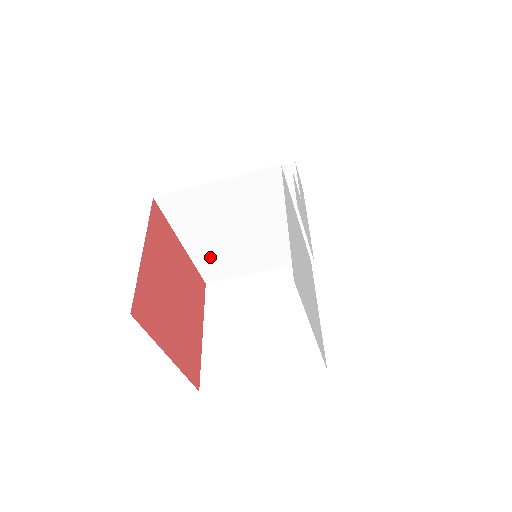
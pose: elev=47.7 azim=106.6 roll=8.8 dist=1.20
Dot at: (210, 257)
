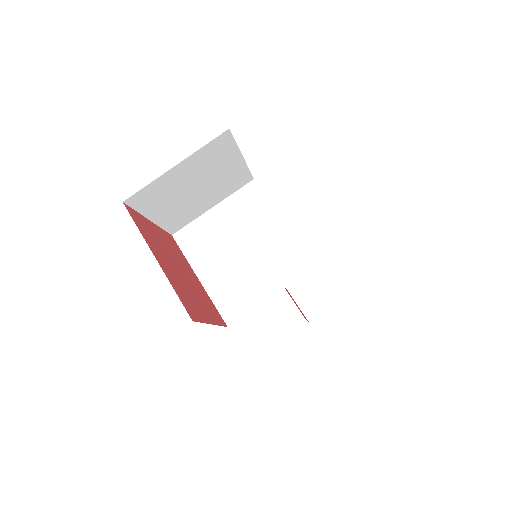
Dot at: (225, 288)
